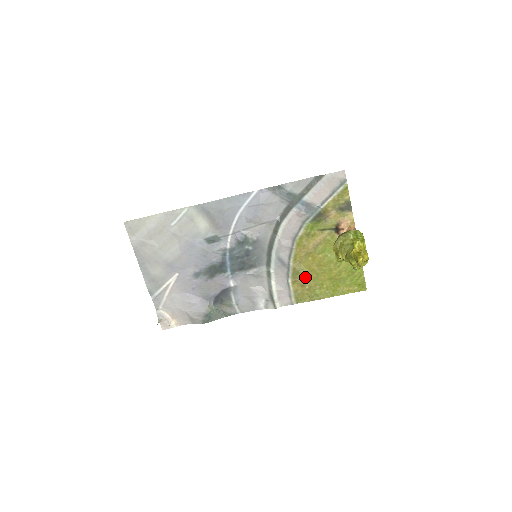
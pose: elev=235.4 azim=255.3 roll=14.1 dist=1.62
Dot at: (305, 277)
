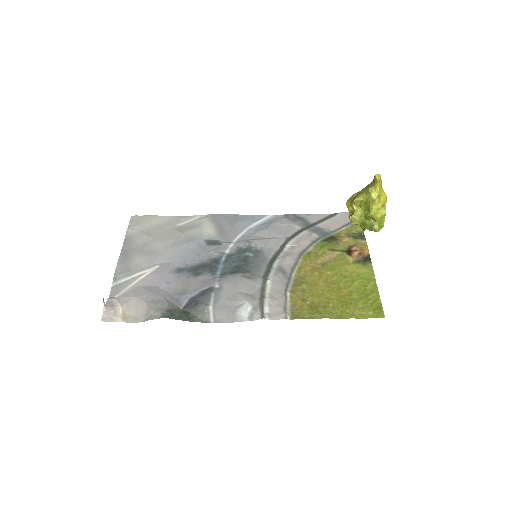
Dot at: (307, 291)
